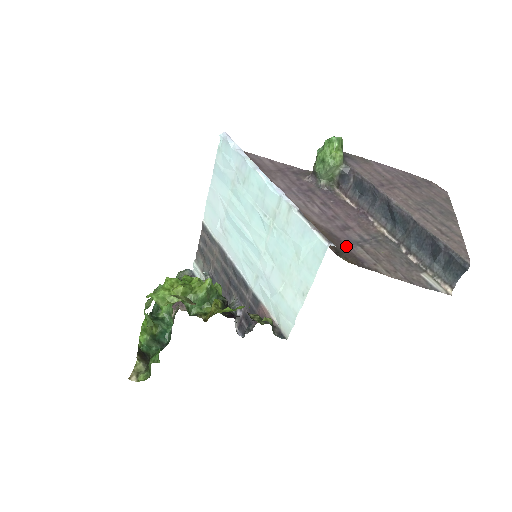
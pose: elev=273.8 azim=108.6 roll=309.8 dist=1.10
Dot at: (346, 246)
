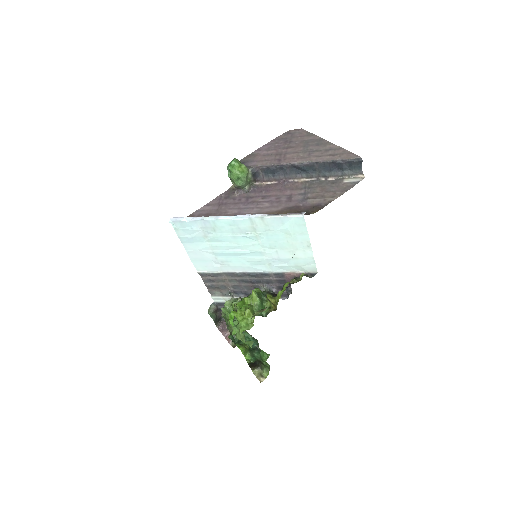
Dot at: (304, 206)
